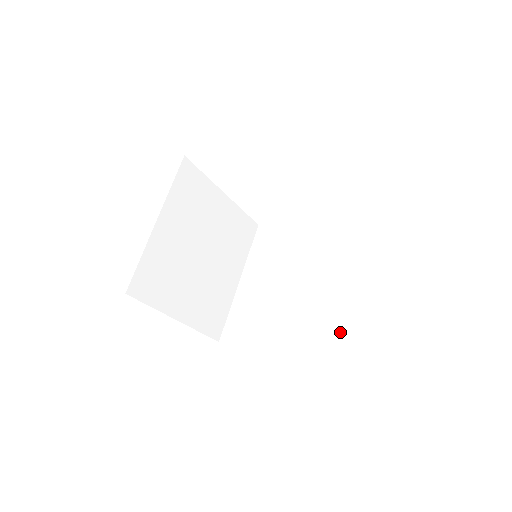
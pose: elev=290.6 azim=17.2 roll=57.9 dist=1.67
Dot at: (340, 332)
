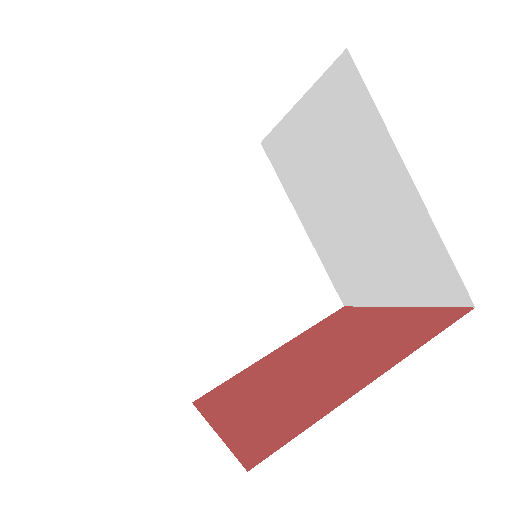
Dot at: (325, 273)
